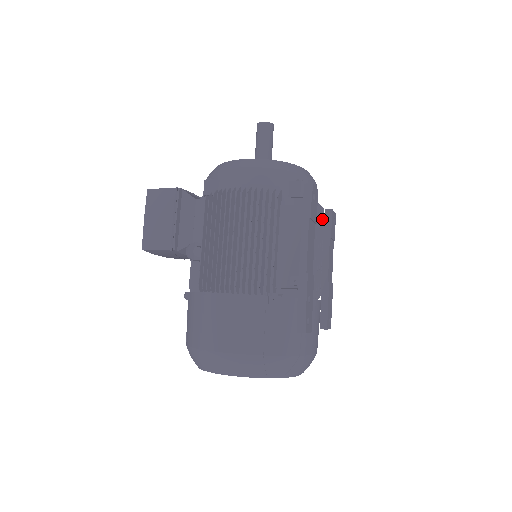
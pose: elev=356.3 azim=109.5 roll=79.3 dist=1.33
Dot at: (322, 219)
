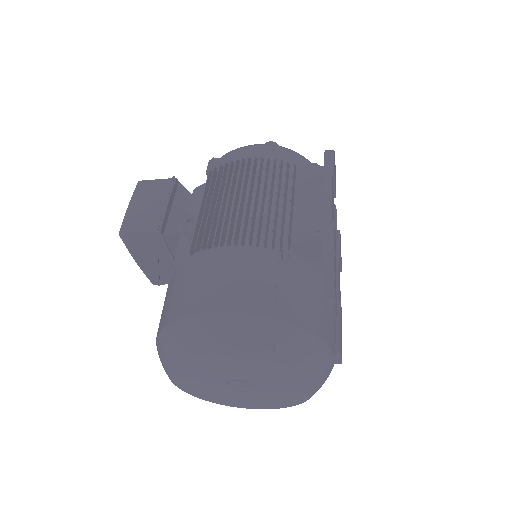
Dot at: (335, 218)
